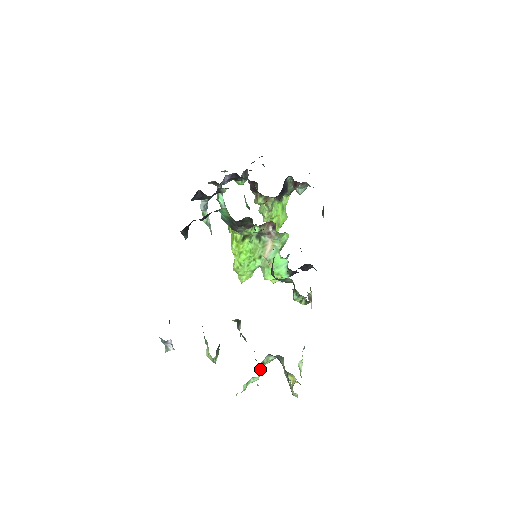
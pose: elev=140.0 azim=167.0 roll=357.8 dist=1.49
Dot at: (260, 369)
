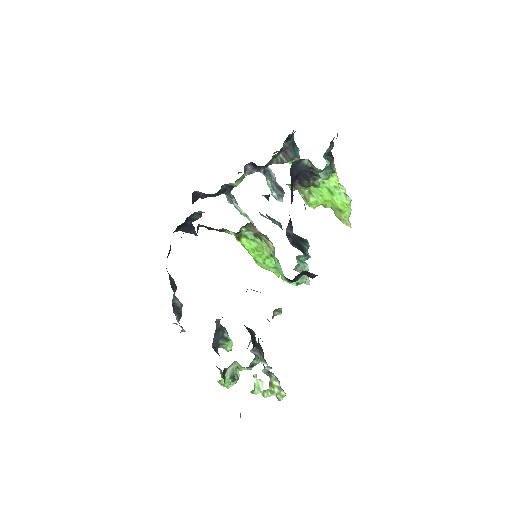
Dot at: (229, 373)
